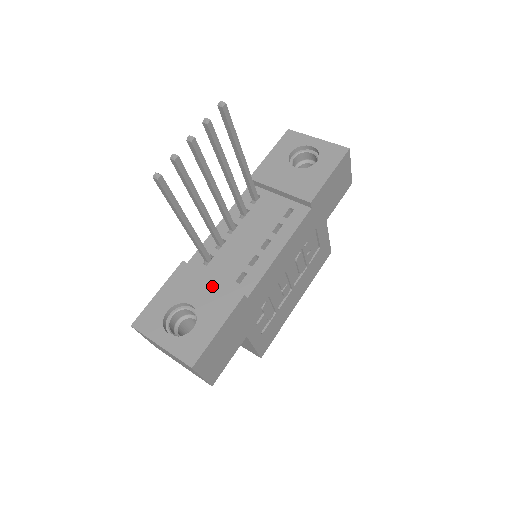
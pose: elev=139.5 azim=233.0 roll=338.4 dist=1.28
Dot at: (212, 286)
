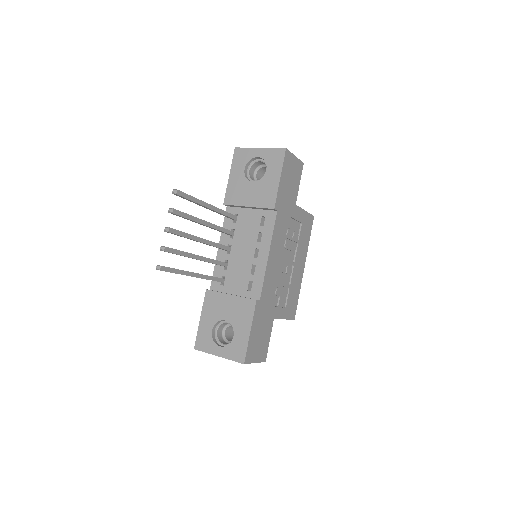
Dot at: (233, 302)
